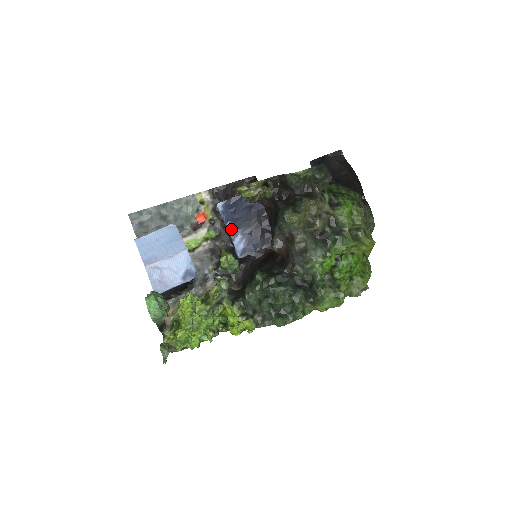
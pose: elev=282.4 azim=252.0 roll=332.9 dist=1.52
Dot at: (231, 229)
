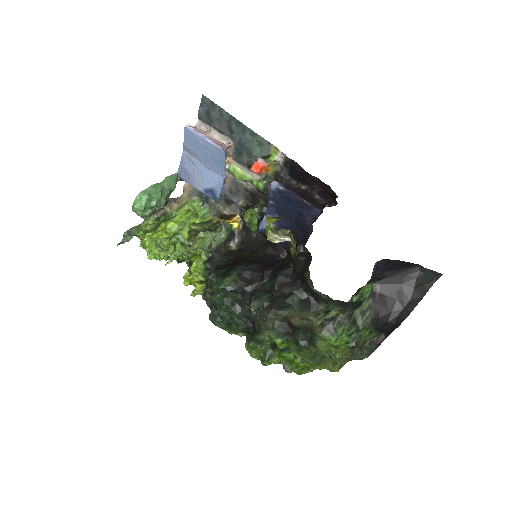
Dot at: (271, 207)
